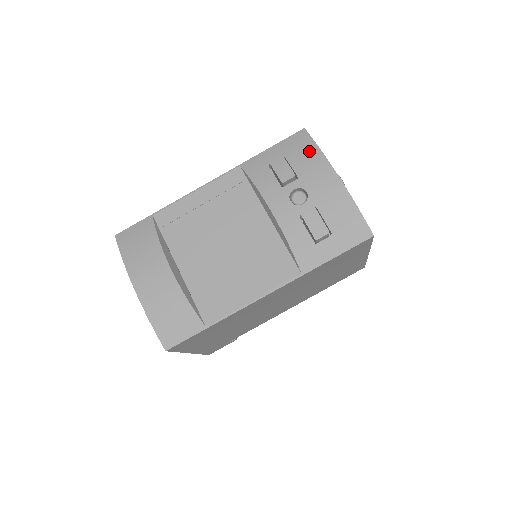
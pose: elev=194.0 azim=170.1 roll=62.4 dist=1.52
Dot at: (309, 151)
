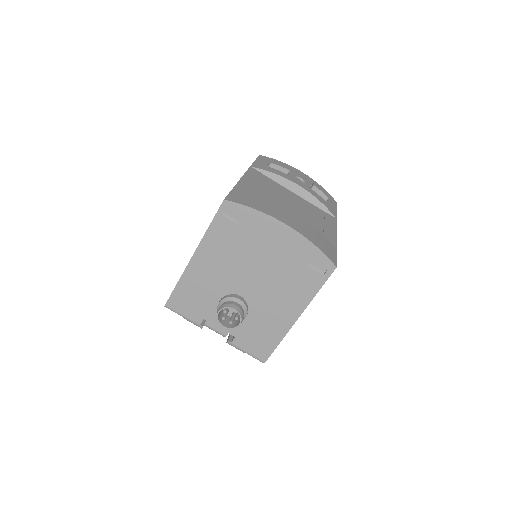
Dot at: (278, 162)
